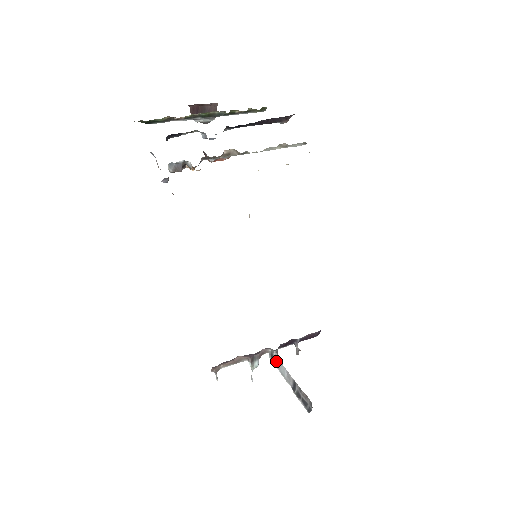
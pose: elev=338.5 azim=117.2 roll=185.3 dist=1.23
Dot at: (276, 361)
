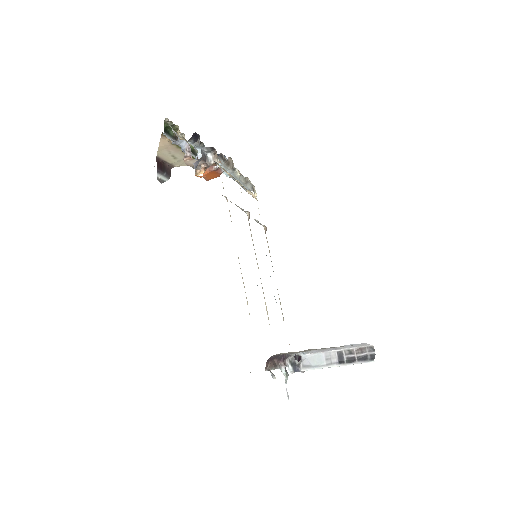
Dot at: (301, 365)
